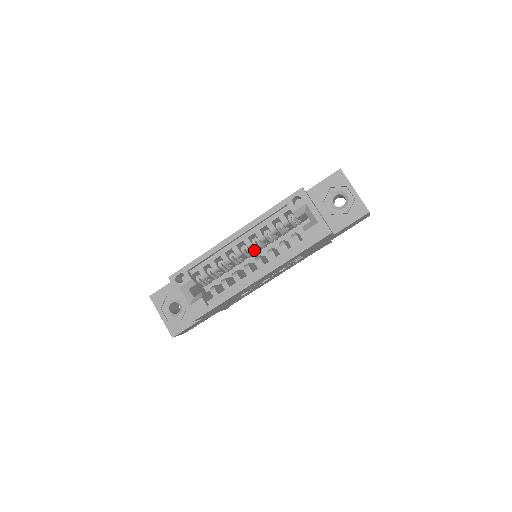
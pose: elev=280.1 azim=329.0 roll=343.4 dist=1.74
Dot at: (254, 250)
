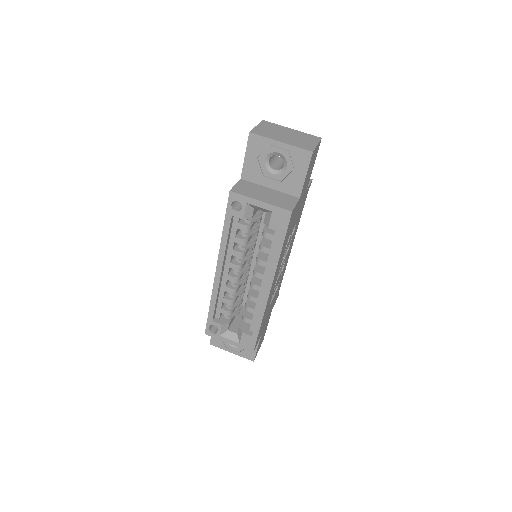
Dot at: occluded
